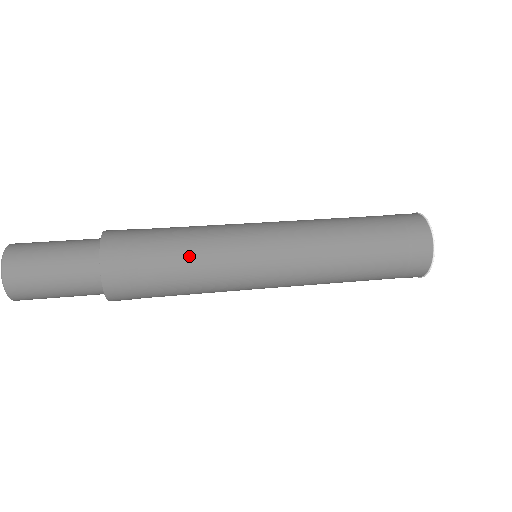
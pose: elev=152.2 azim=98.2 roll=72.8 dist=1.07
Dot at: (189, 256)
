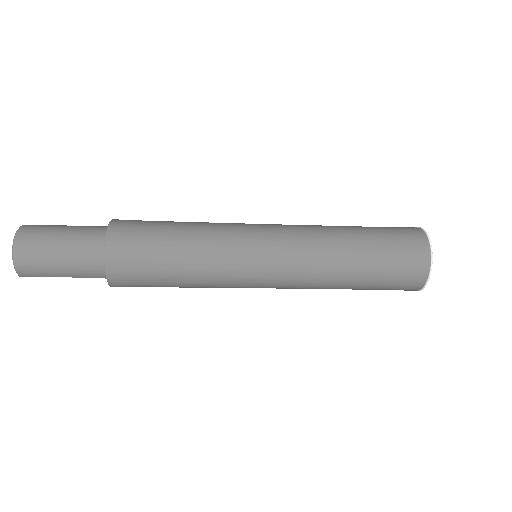
Dot at: occluded
